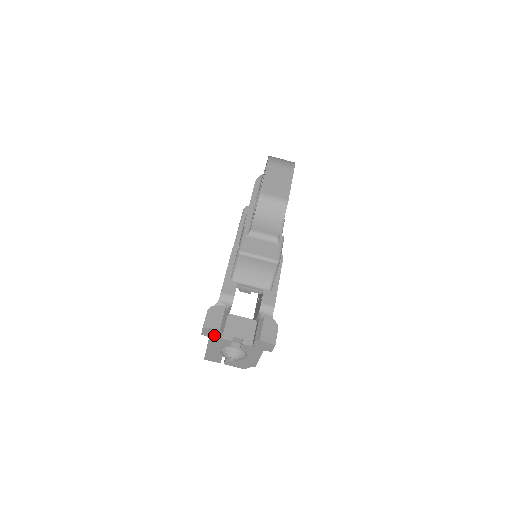
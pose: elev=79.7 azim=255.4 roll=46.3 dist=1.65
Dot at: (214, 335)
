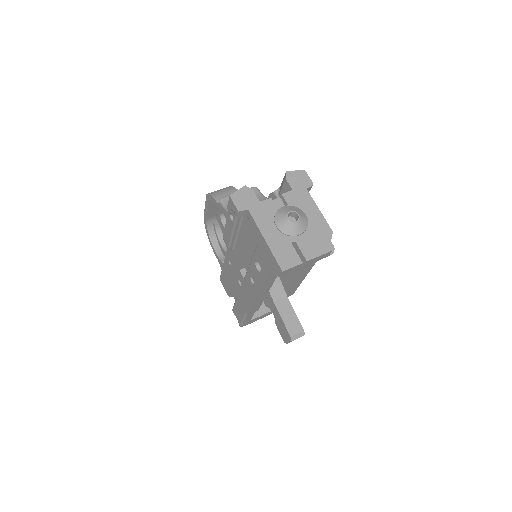
Dot at: (249, 202)
